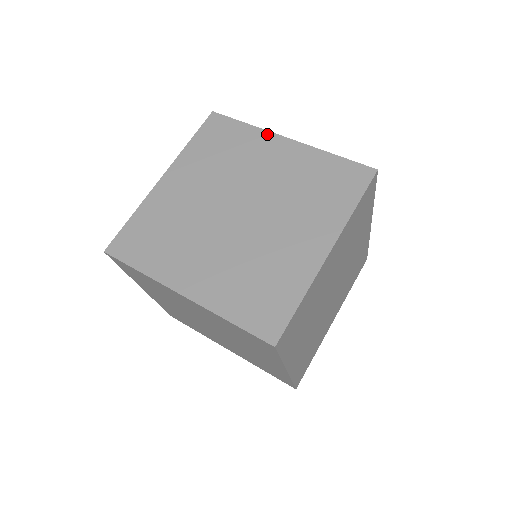
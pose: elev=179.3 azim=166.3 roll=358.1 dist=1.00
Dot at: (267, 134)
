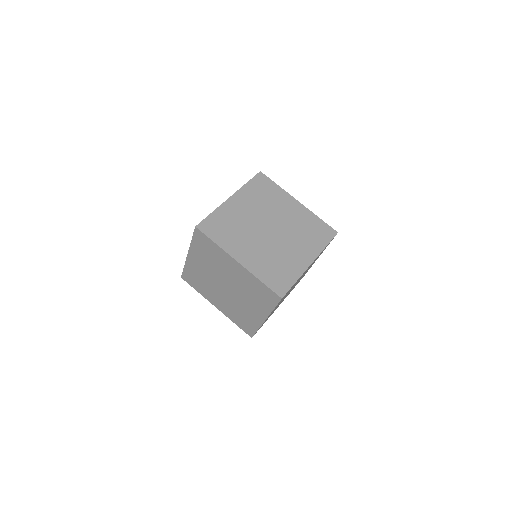
Dot at: occluded
